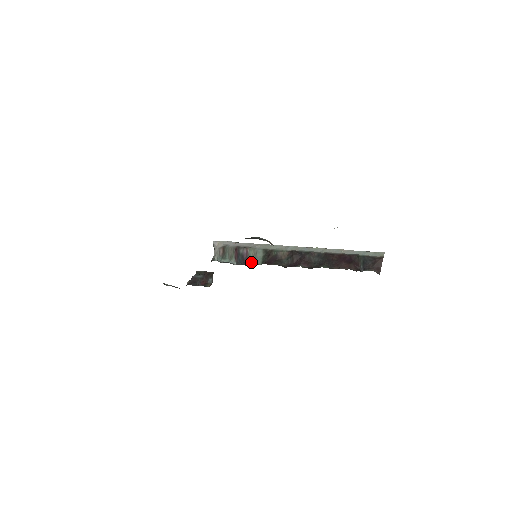
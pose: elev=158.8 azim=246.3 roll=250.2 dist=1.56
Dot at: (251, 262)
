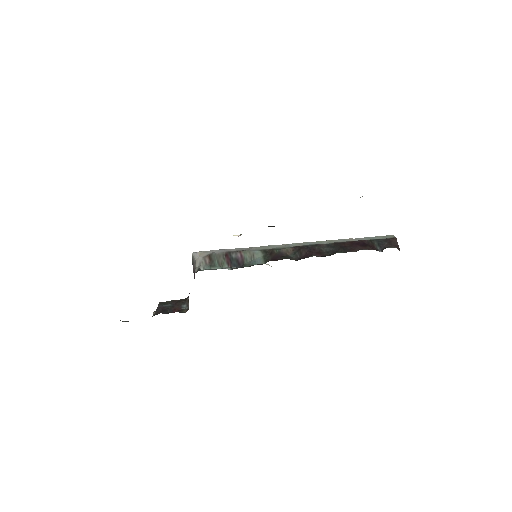
Dot at: (250, 264)
